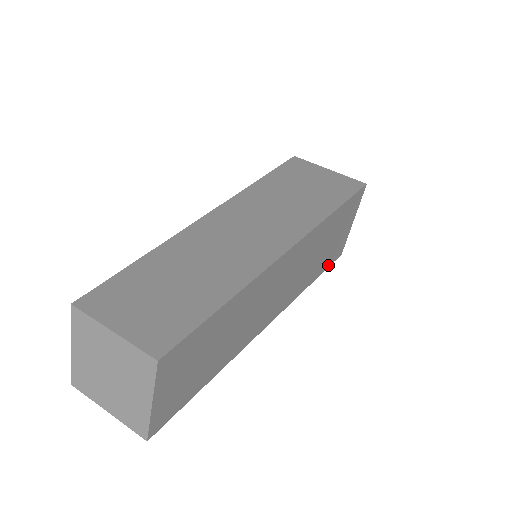
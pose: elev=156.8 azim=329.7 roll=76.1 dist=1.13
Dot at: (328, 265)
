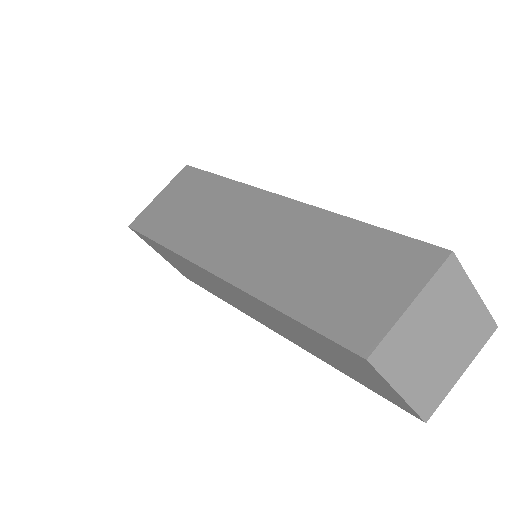
Dot at: occluded
